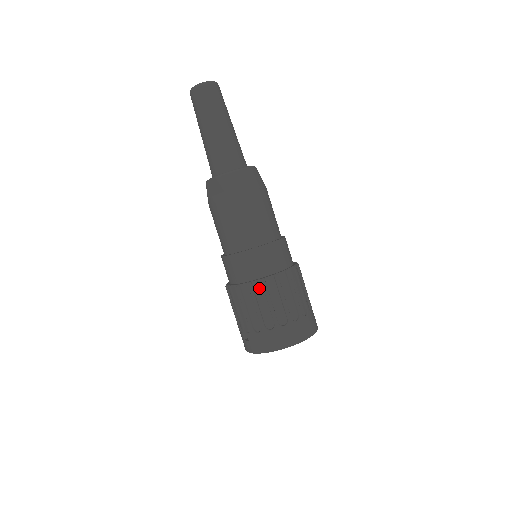
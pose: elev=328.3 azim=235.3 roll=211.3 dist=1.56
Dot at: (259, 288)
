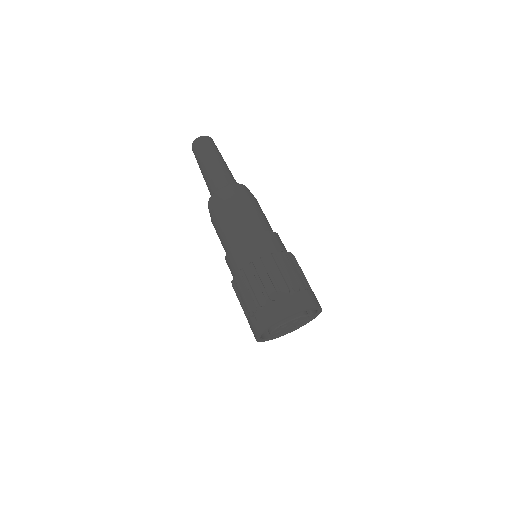
Dot at: (260, 266)
